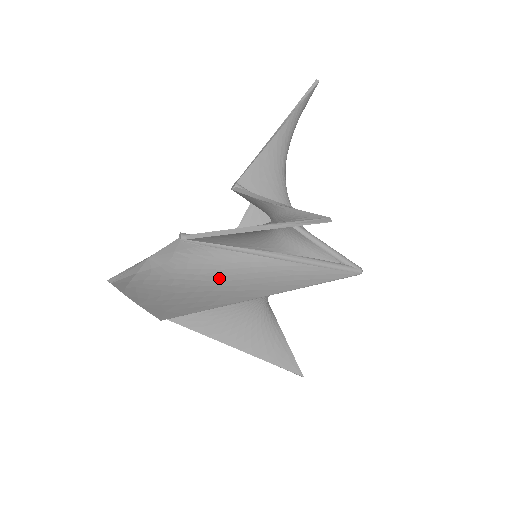
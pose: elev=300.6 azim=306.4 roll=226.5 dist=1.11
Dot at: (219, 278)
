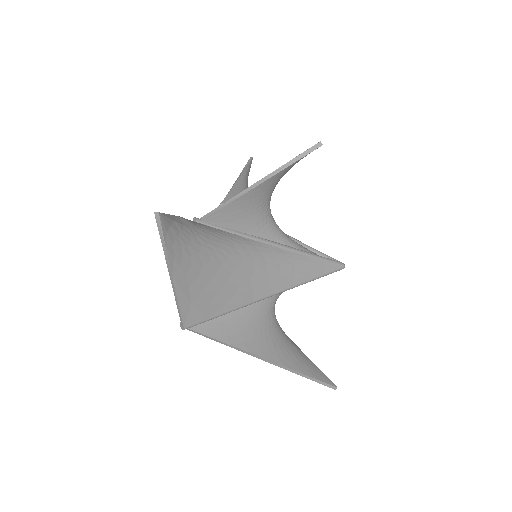
Dot at: (236, 258)
